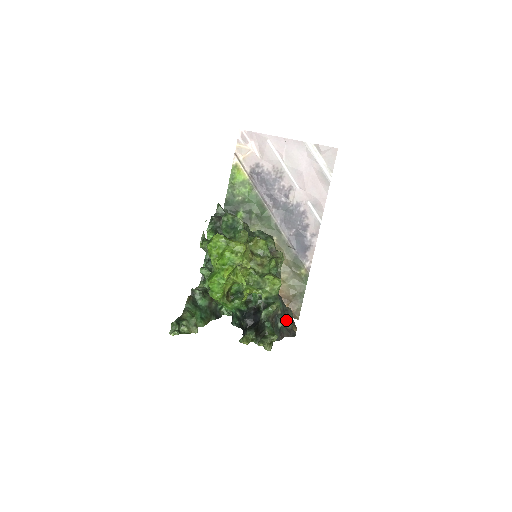
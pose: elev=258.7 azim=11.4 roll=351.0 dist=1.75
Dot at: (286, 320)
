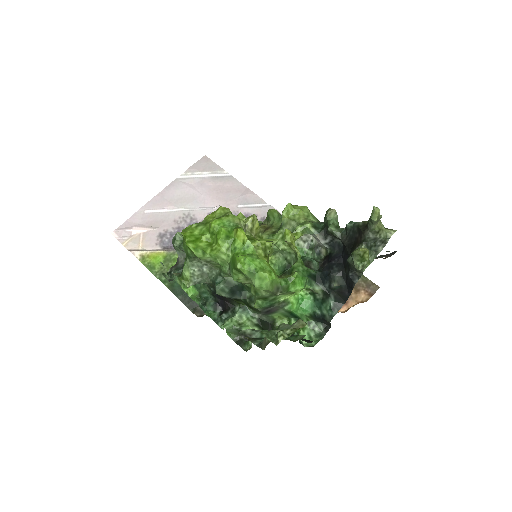
Dot at: occluded
